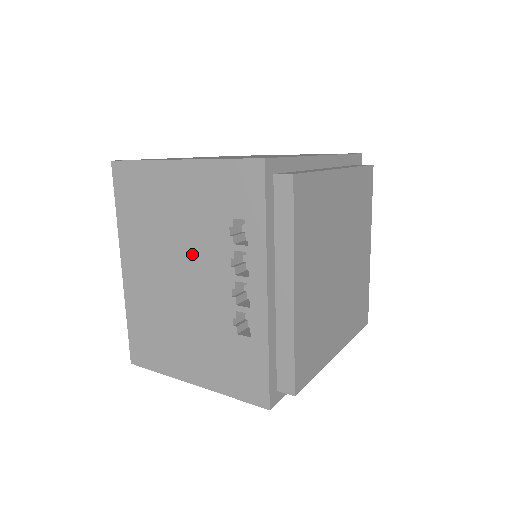
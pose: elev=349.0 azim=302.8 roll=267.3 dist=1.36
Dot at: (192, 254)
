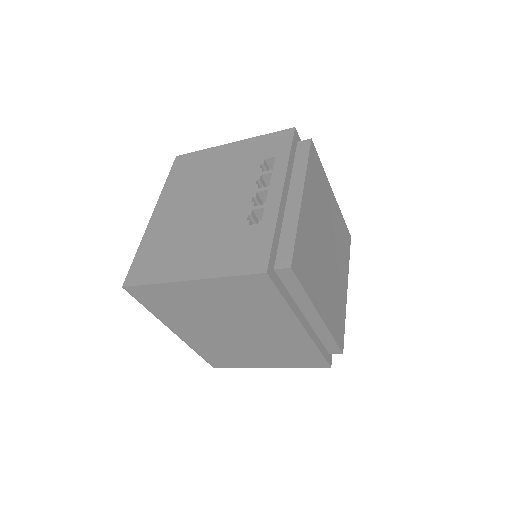
Dot at: (224, 187)
